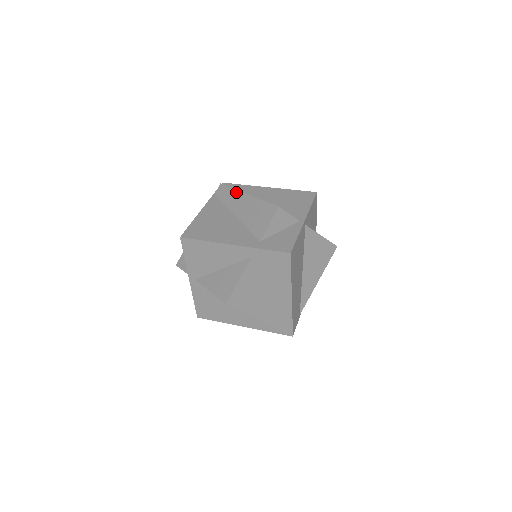
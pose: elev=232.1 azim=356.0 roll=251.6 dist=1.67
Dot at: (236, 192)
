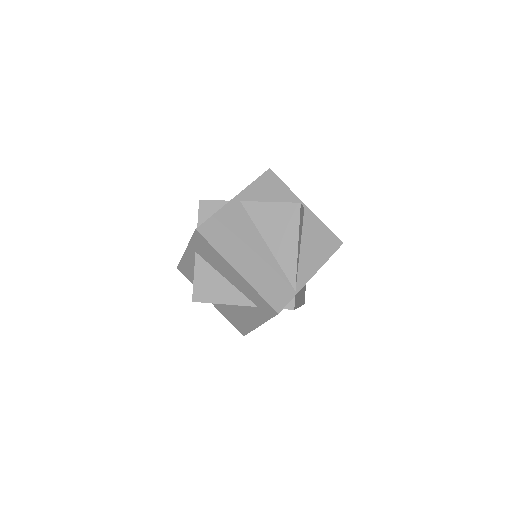
Dot at: occluded
